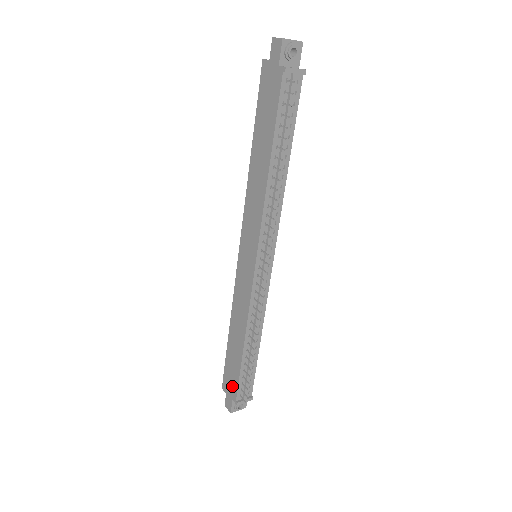
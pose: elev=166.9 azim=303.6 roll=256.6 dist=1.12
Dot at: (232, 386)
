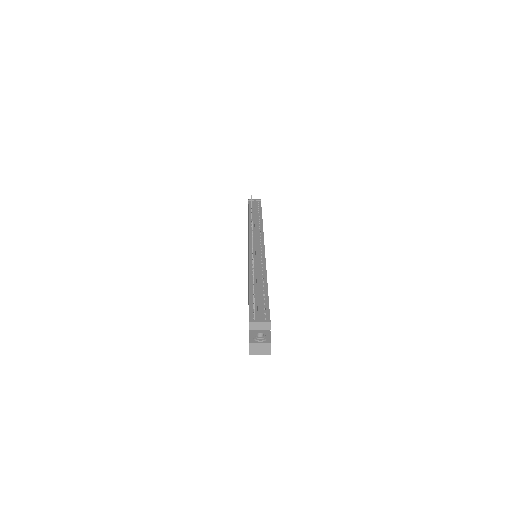
Dot at: occluded
